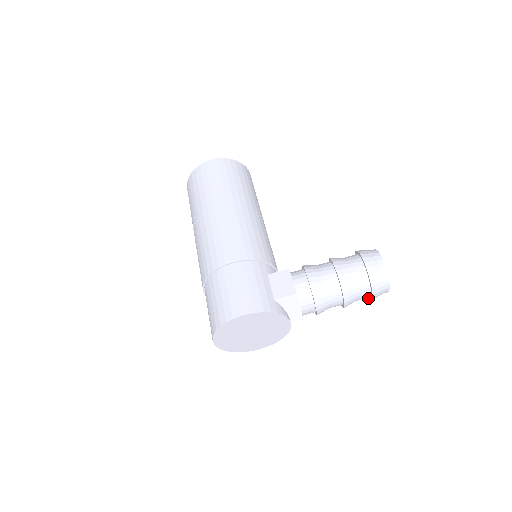
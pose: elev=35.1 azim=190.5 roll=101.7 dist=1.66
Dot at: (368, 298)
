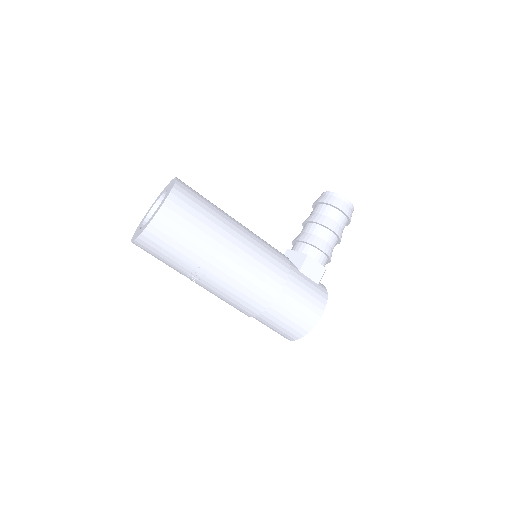
Dot at: occluded
